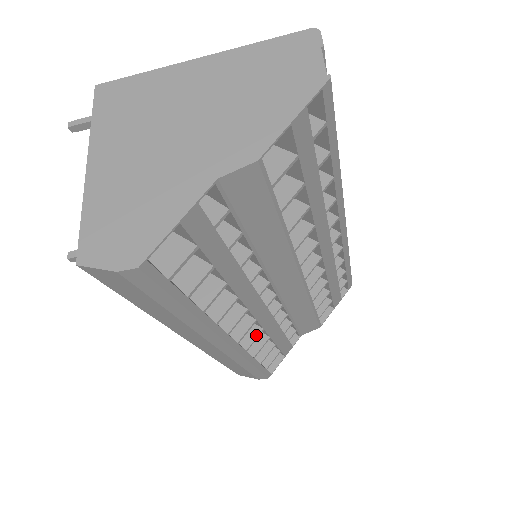
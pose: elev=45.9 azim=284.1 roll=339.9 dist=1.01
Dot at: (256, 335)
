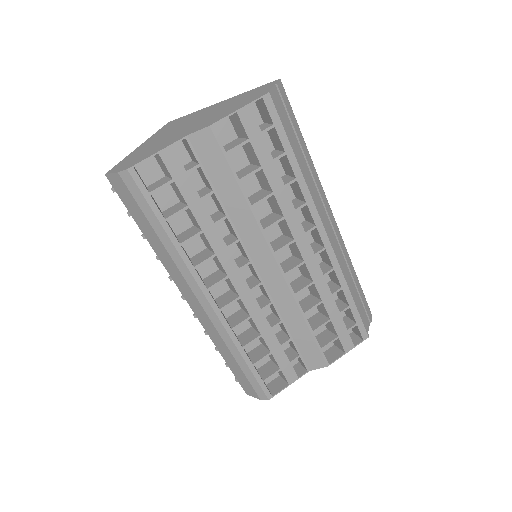
Dot at: (243, 319)
